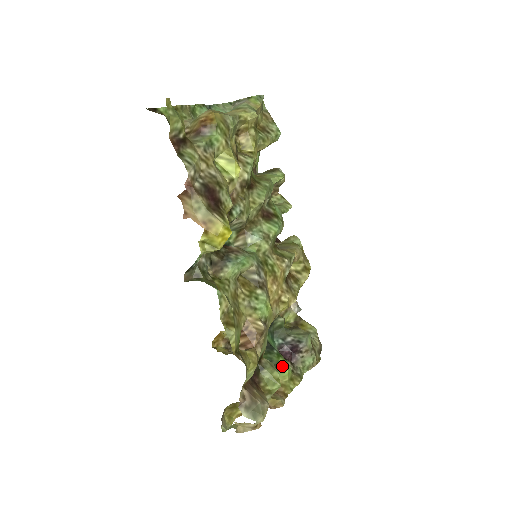
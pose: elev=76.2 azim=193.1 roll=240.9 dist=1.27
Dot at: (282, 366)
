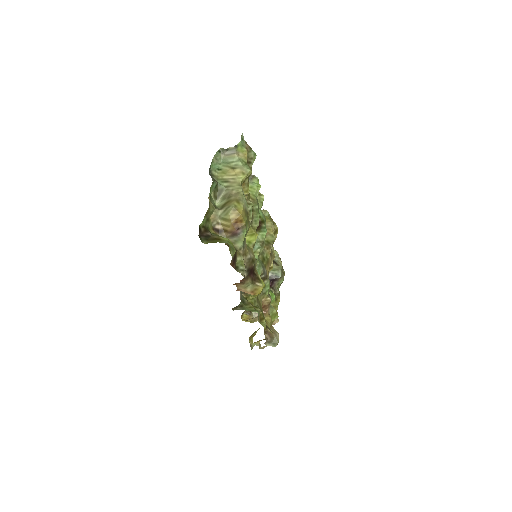
Dot at: (272, 298)
